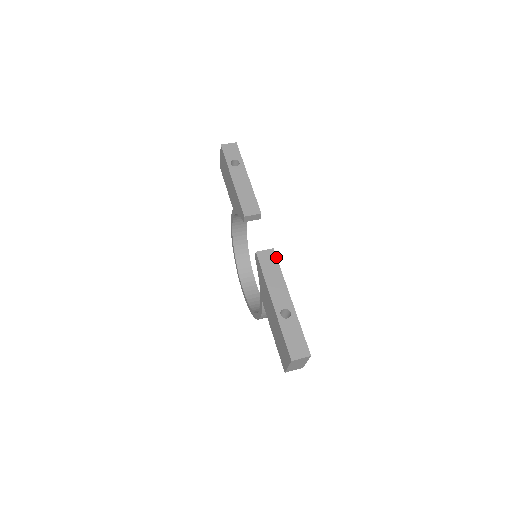
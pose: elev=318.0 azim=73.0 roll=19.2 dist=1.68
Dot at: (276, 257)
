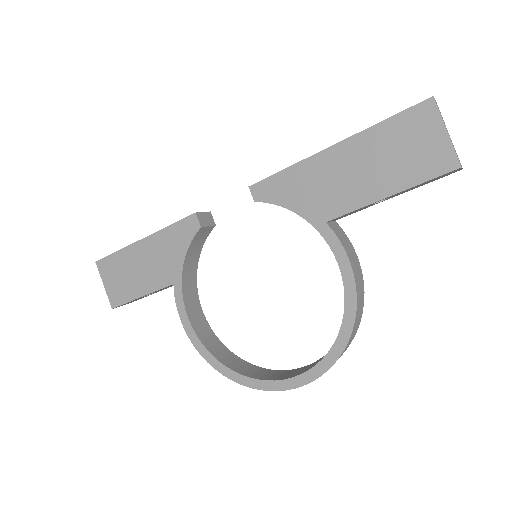
Dot at: occluded
